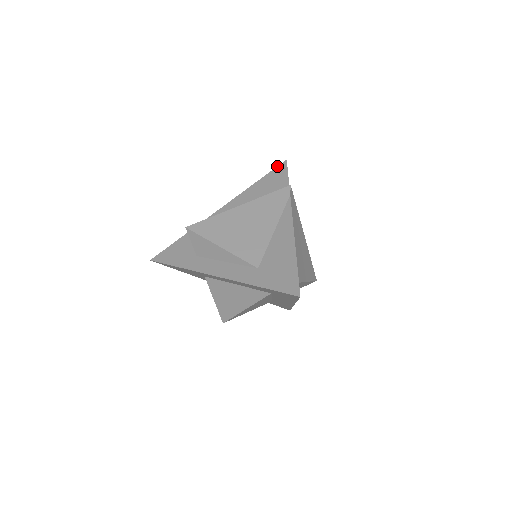
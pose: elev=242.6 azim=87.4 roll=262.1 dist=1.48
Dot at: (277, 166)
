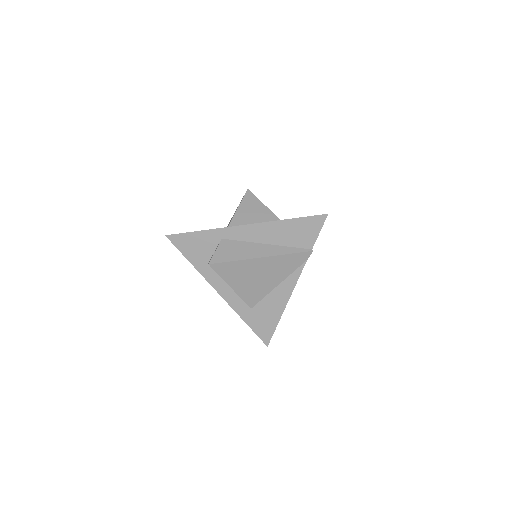
Dot at: (316, 215)
